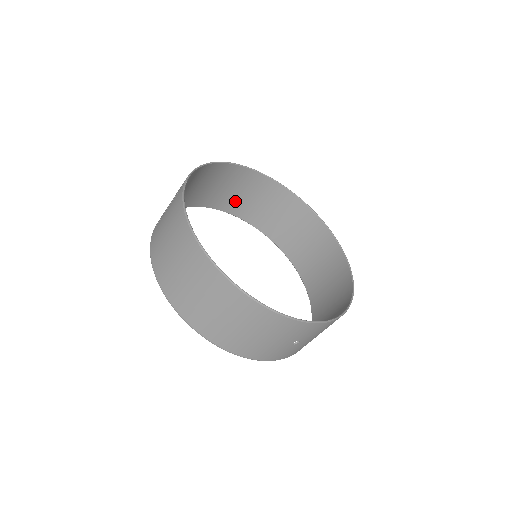
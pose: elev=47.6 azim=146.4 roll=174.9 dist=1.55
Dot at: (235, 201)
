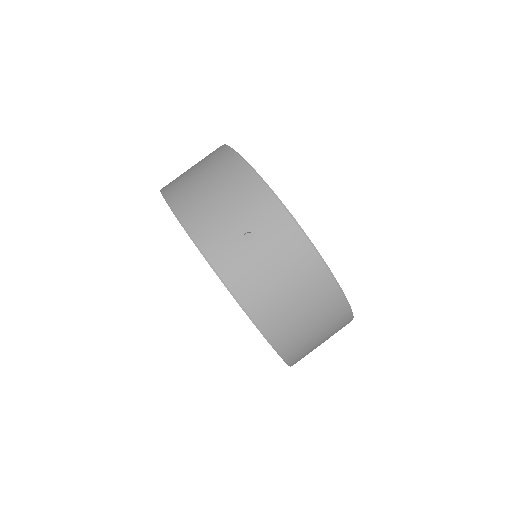
Dot at: occluded
